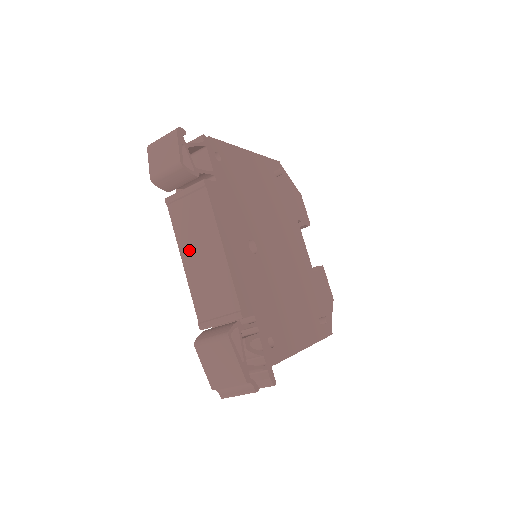
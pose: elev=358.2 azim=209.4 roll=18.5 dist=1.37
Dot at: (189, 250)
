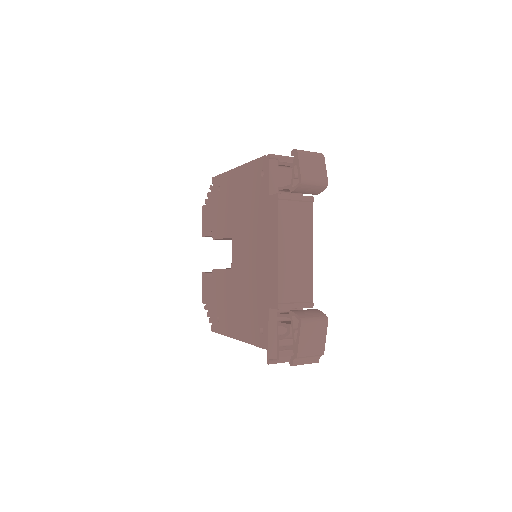
Dot at: (286, 243)
